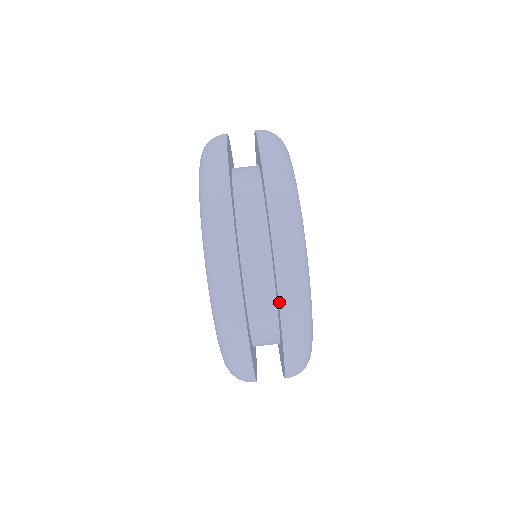
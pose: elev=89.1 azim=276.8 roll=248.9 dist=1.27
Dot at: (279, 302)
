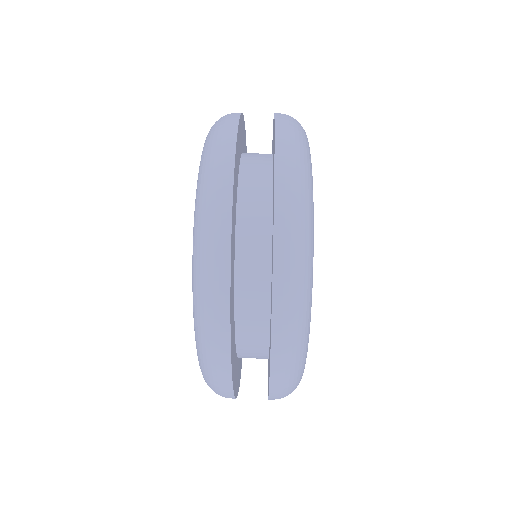
Dot at: (275, 114)
